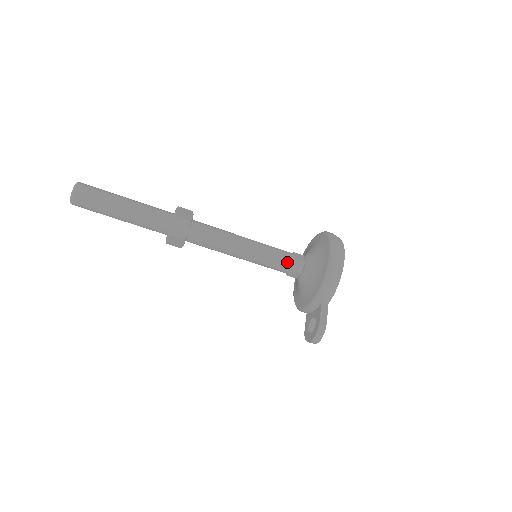
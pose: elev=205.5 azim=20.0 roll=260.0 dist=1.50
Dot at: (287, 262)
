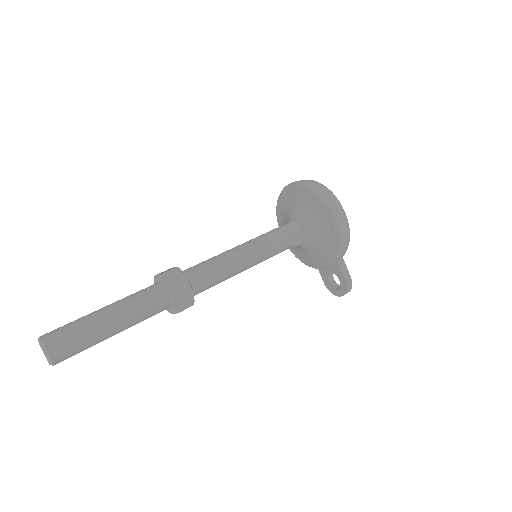
Dot at: (288, 243)
